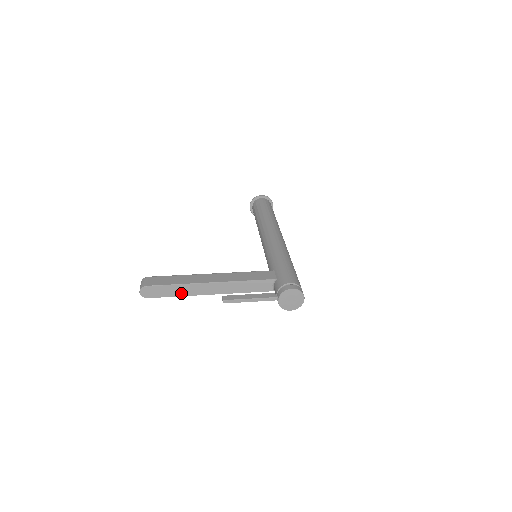
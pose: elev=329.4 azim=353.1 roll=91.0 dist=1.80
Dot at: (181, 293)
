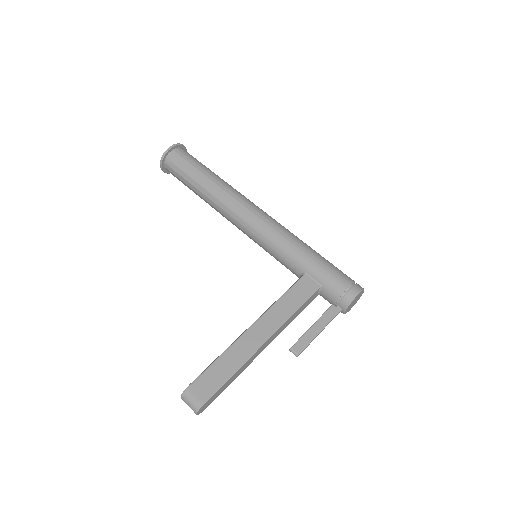
Dot at: (237, 375)
